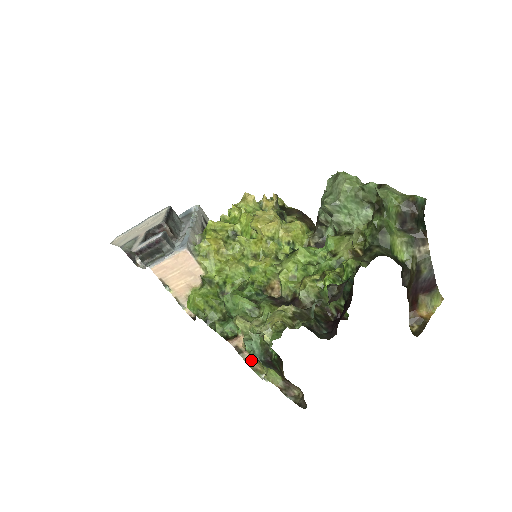
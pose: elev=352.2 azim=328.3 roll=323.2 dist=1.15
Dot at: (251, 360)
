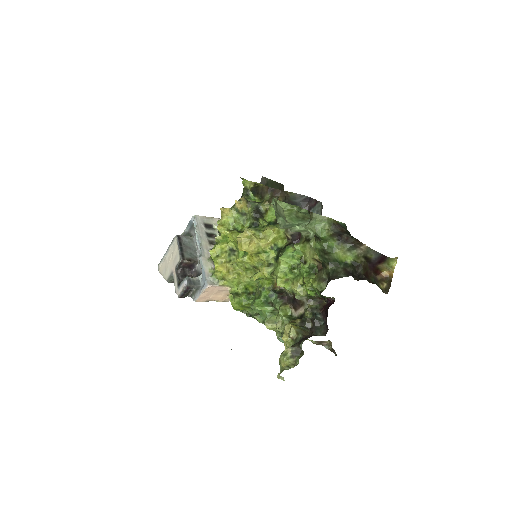
Dot at: occluded
